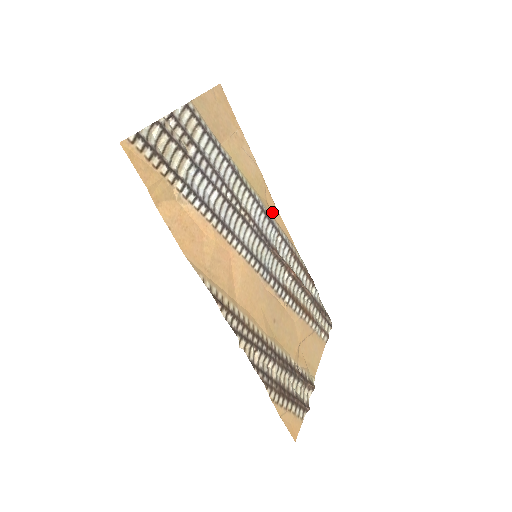
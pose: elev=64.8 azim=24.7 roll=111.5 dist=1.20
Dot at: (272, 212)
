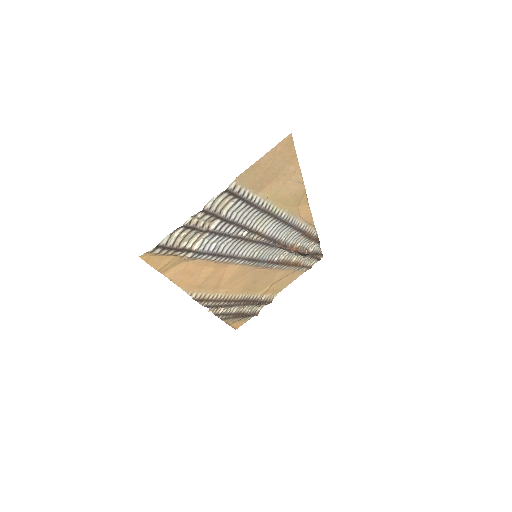
Dot at: (300, 212)
